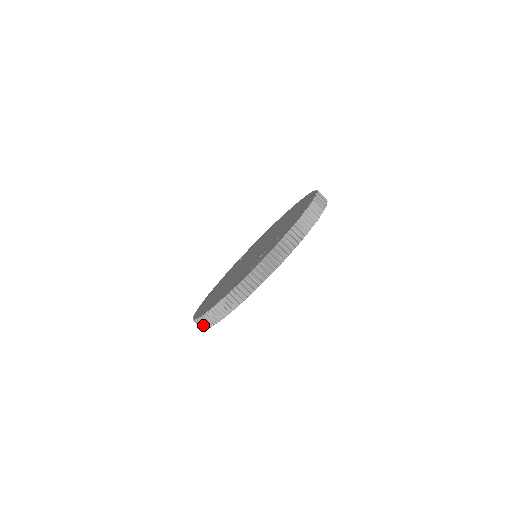
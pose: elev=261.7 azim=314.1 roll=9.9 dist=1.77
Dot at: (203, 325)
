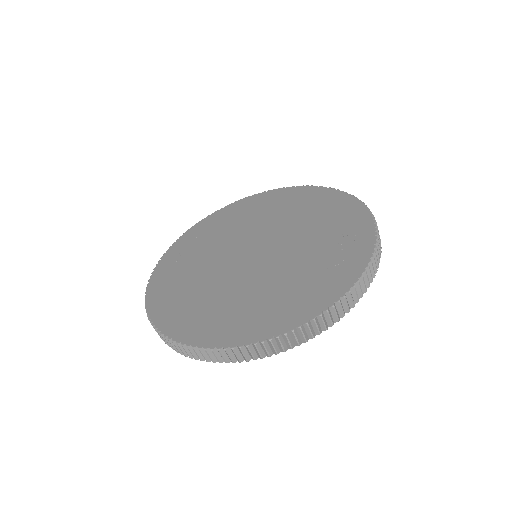
Dot at: (253, 354)
